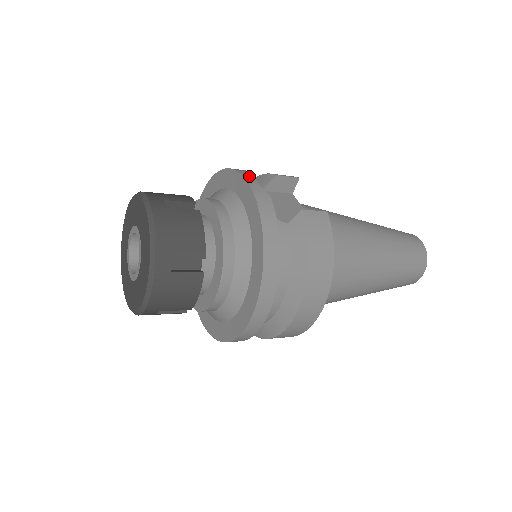
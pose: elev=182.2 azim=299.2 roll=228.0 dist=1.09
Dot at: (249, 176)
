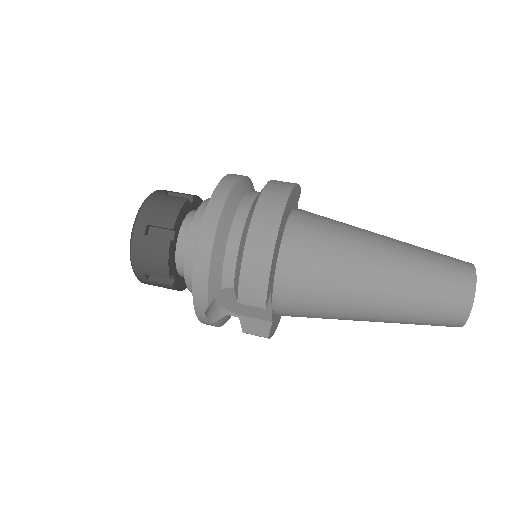
Dot at: (200, 309)
